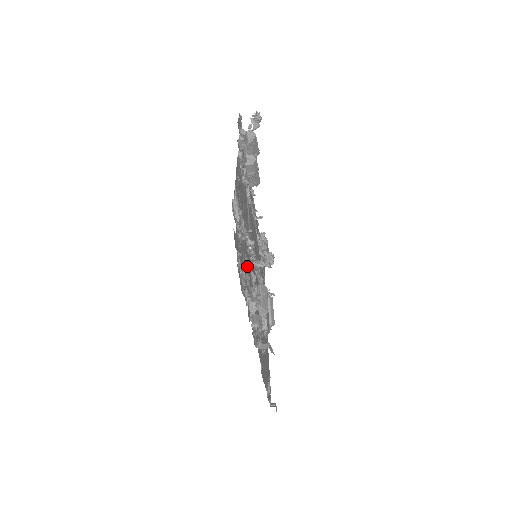
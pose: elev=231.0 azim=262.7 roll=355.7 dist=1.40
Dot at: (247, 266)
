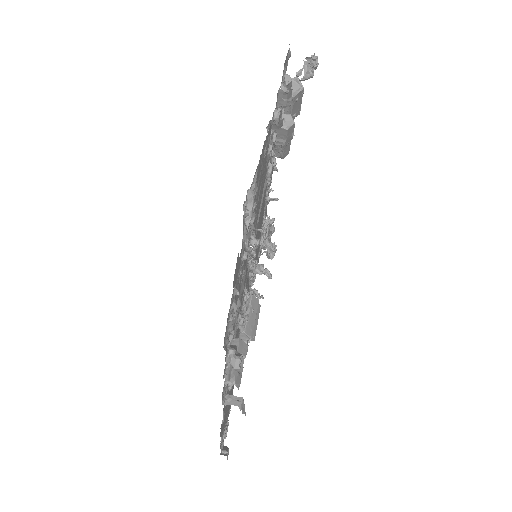
Dot at: (241, 284)
